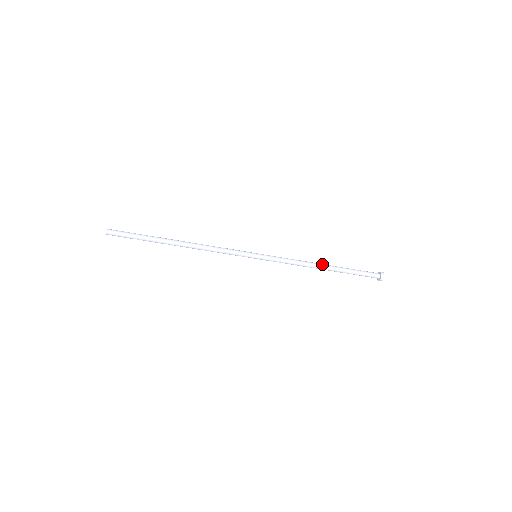
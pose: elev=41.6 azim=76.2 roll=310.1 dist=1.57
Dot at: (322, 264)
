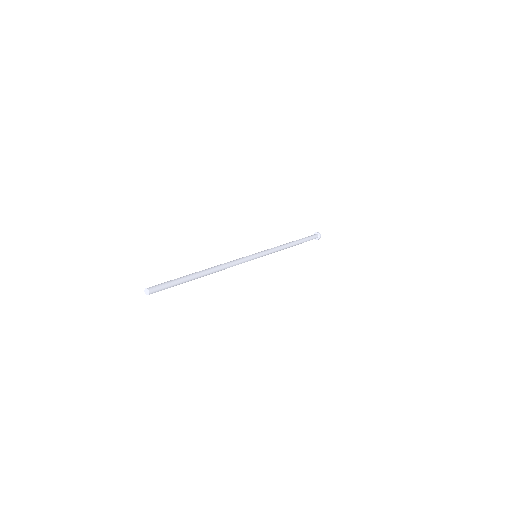
Dot at: (292, 246)
